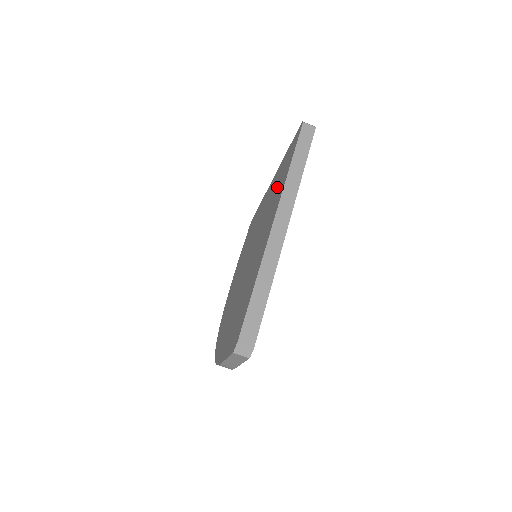
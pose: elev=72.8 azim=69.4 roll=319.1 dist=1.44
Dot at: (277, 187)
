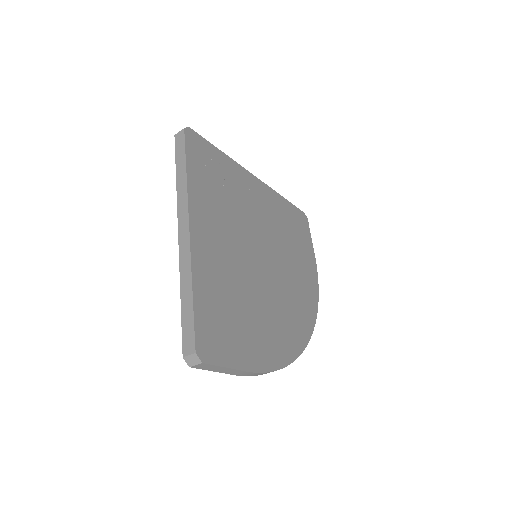
Dot at: occluded
